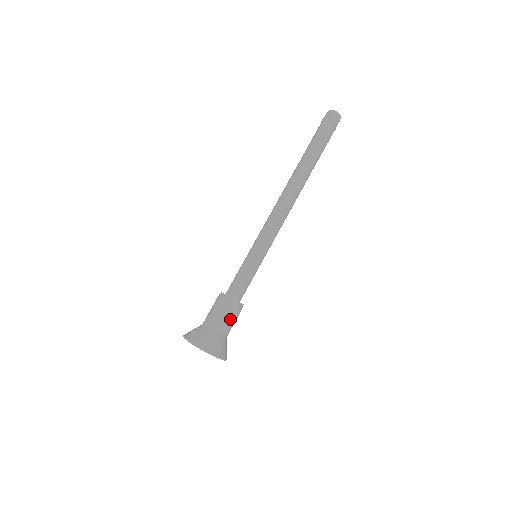
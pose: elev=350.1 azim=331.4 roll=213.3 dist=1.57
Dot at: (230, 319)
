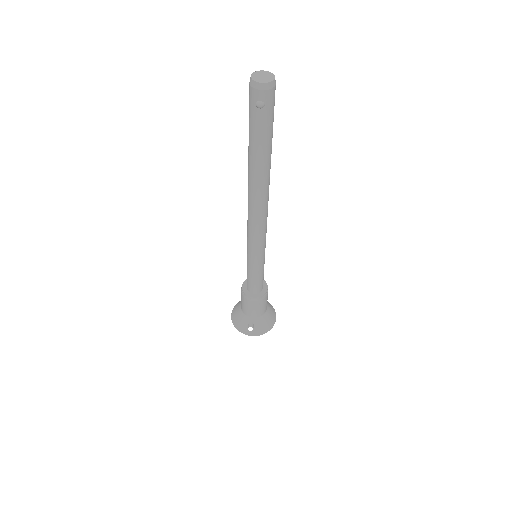
Dot at: (267, 298)
